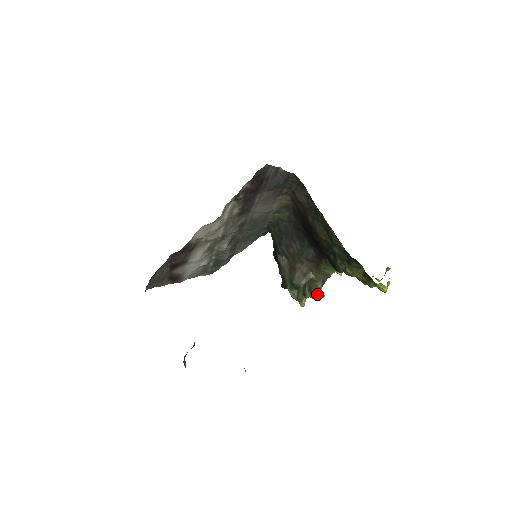
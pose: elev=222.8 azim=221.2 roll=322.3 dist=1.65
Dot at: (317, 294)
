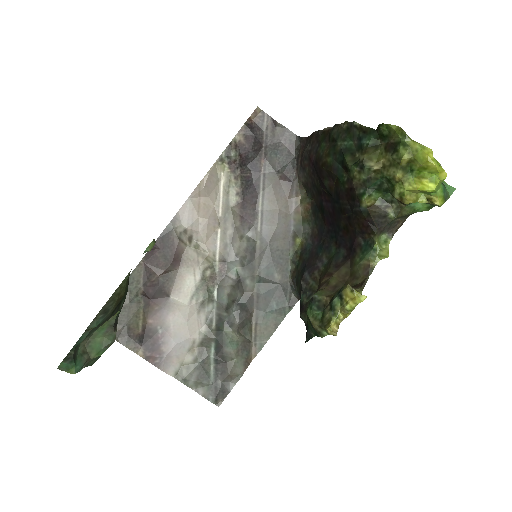
Dot at: (350, 292)
